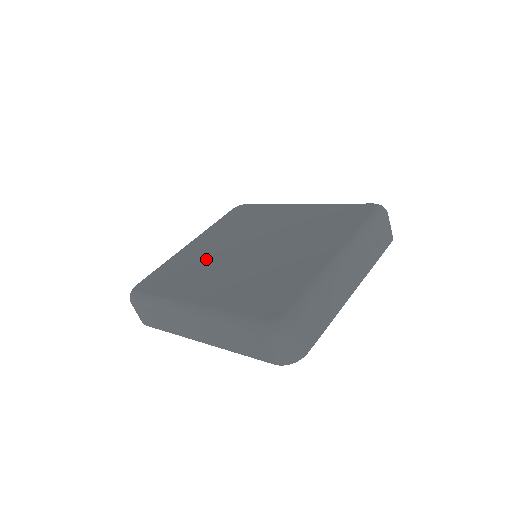
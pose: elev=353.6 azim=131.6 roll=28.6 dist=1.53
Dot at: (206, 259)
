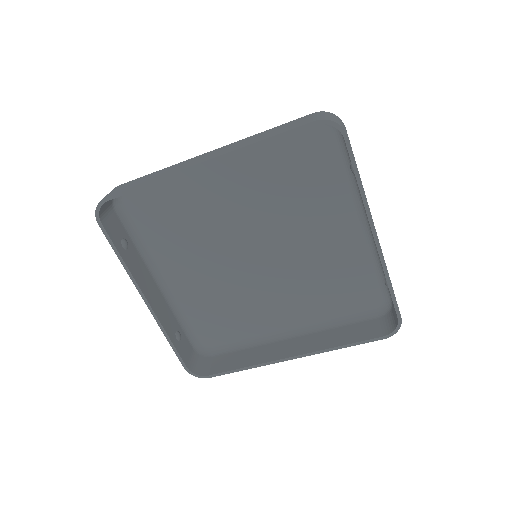
Dot at: (203, 239)
